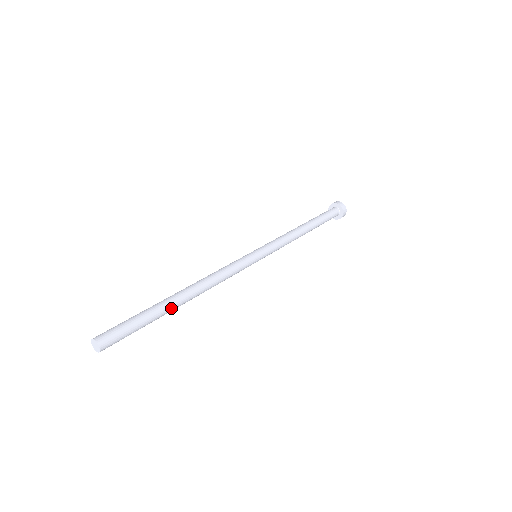
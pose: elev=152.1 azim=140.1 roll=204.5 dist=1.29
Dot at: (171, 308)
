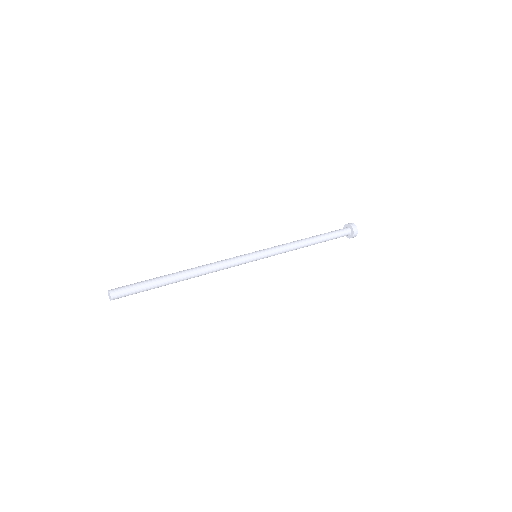
Dot at: (171, 282)
